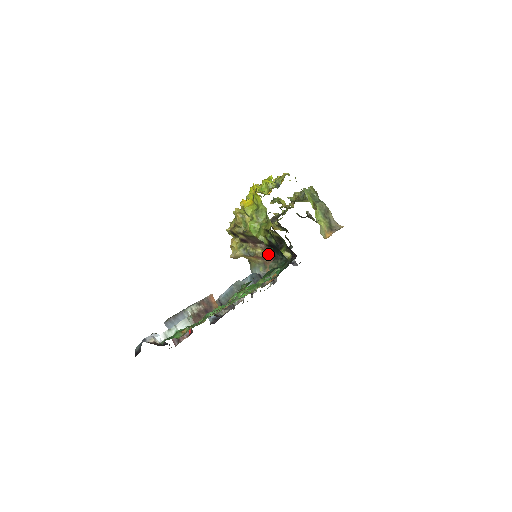
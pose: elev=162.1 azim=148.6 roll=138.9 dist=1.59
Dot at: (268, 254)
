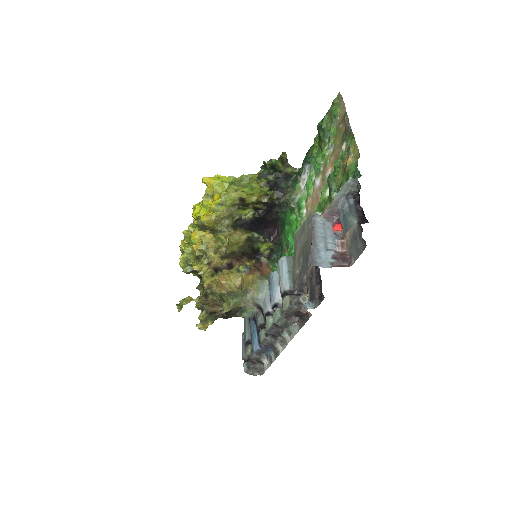
Dot at: (255, 264)
